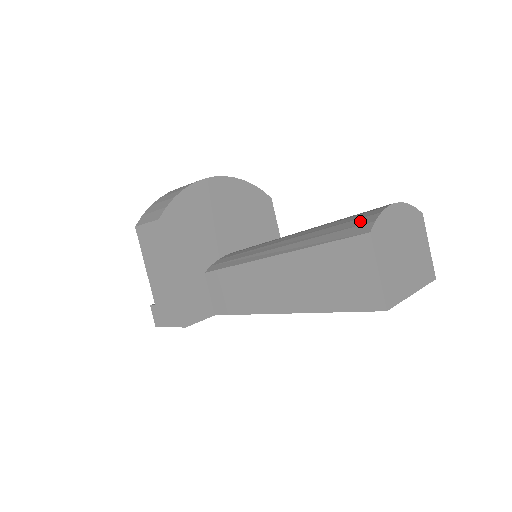
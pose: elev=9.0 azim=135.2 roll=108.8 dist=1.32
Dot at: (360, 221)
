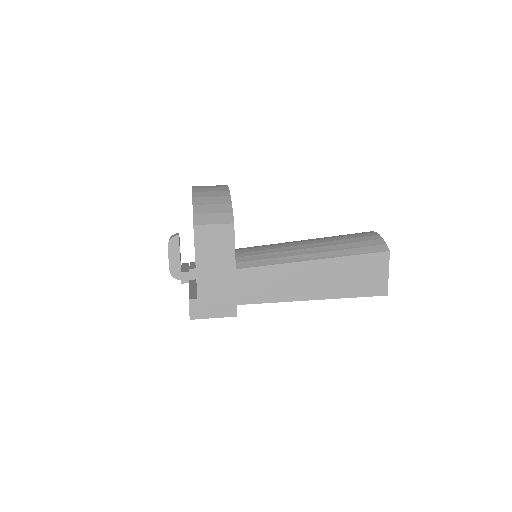
Dot at: (373, 242)
